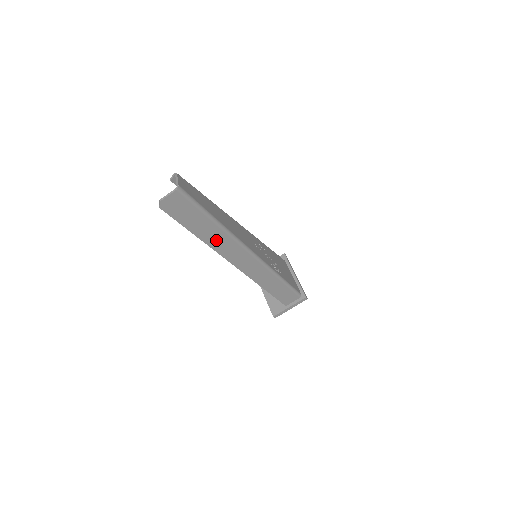
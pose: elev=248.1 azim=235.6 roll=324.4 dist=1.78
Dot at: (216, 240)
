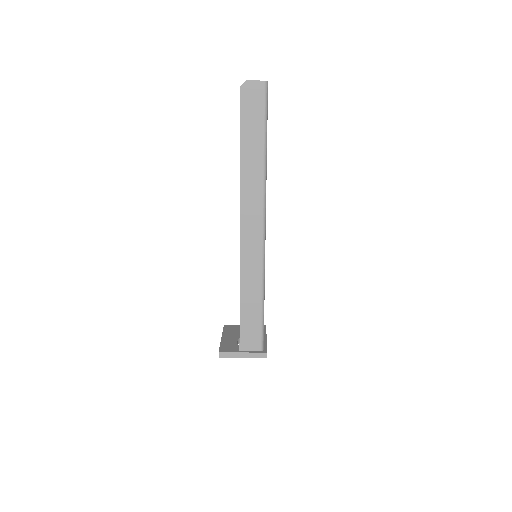
Dot at: (250, 170)
